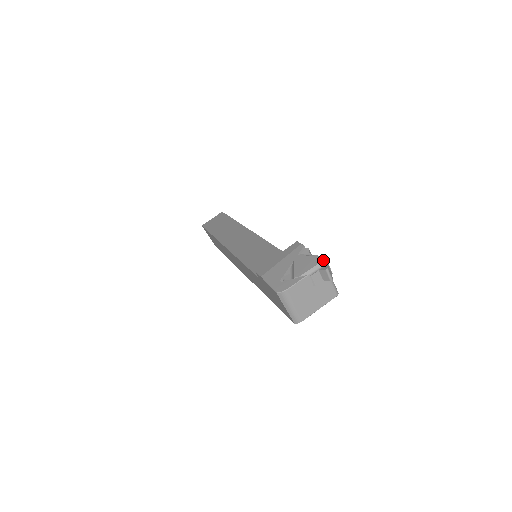
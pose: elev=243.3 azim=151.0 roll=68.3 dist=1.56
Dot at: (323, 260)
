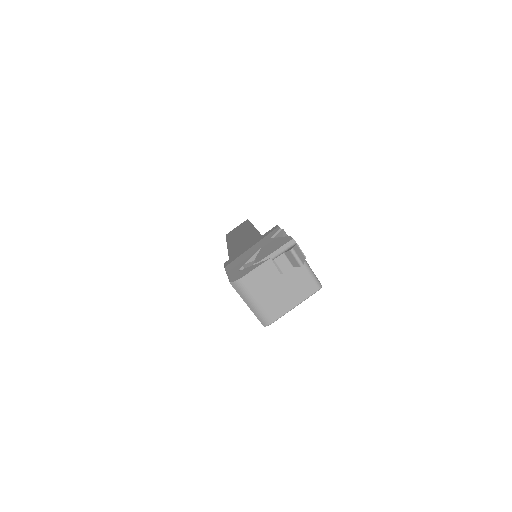
Dot at: (291, 239)
